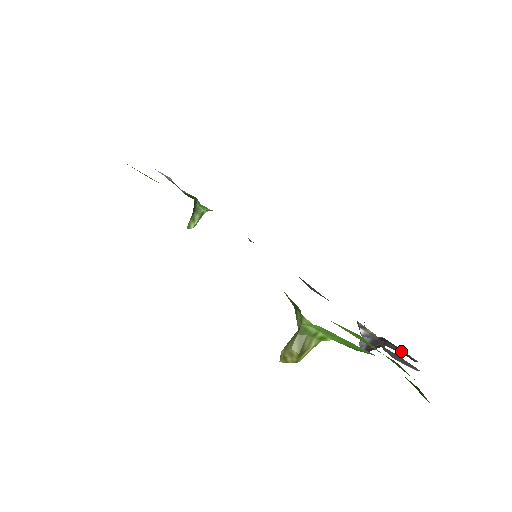
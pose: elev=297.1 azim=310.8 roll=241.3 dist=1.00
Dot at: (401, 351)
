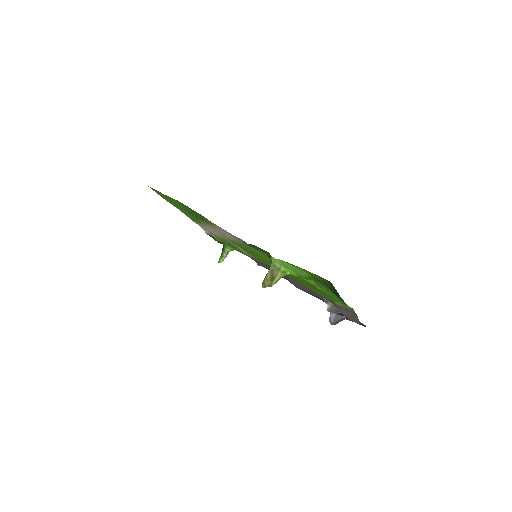
Dot at: occluded
